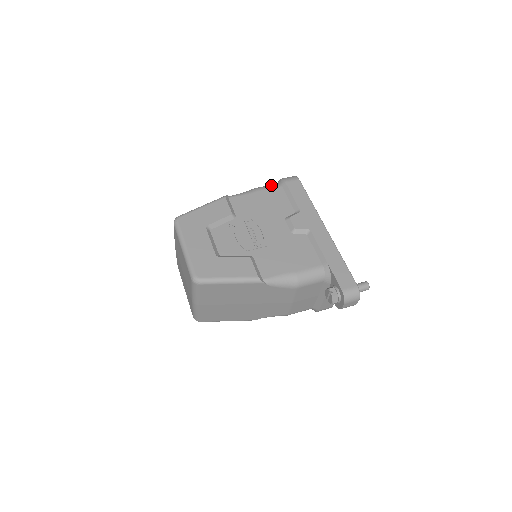
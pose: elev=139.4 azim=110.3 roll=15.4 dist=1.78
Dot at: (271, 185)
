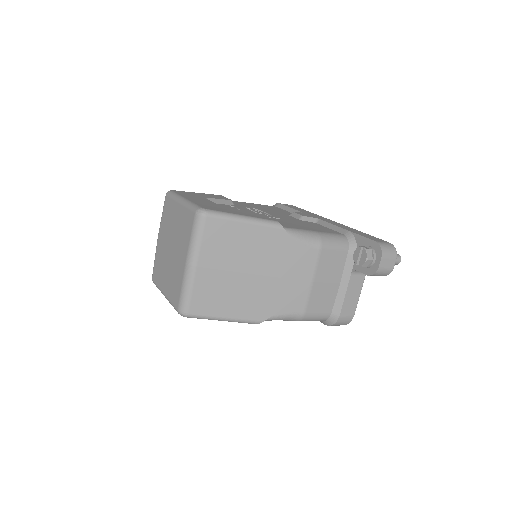
Dot at: occluded
